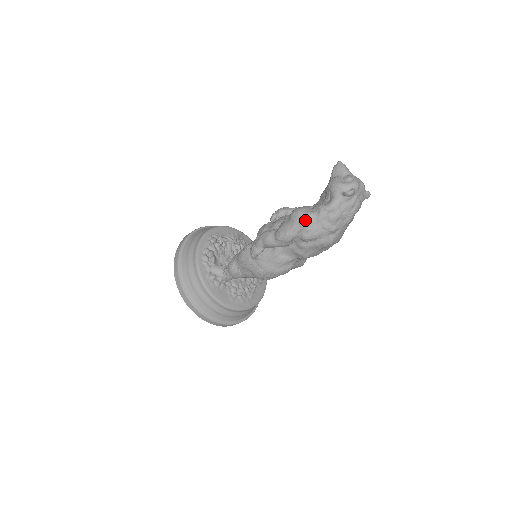
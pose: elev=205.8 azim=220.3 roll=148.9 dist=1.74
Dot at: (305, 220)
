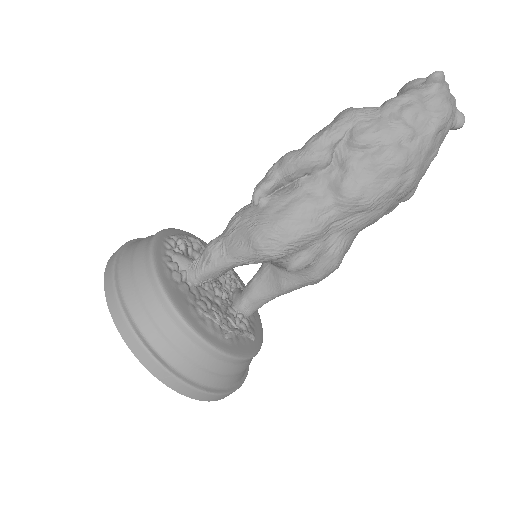
Dot at: (360, 109)
